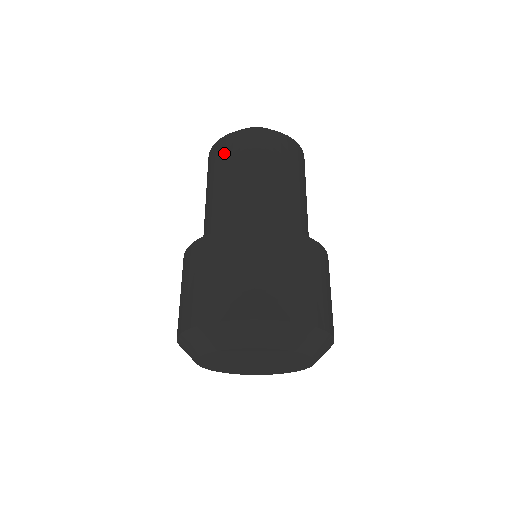
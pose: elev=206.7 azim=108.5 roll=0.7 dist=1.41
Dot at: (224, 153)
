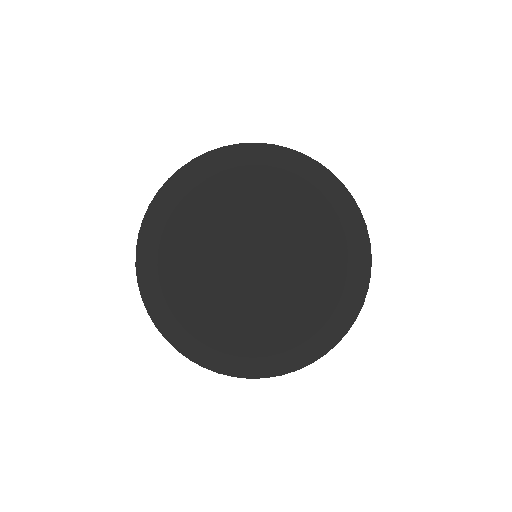
Dot at: occluded
